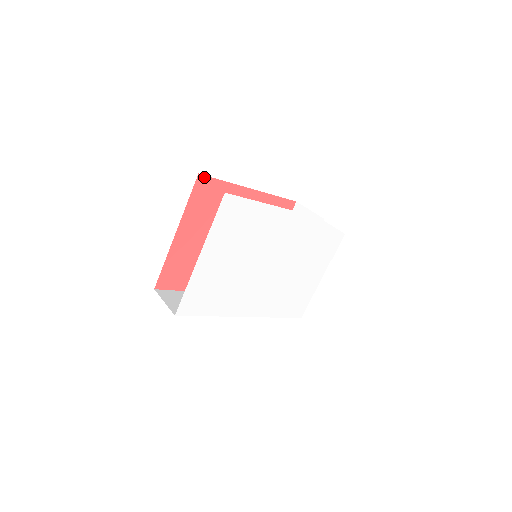
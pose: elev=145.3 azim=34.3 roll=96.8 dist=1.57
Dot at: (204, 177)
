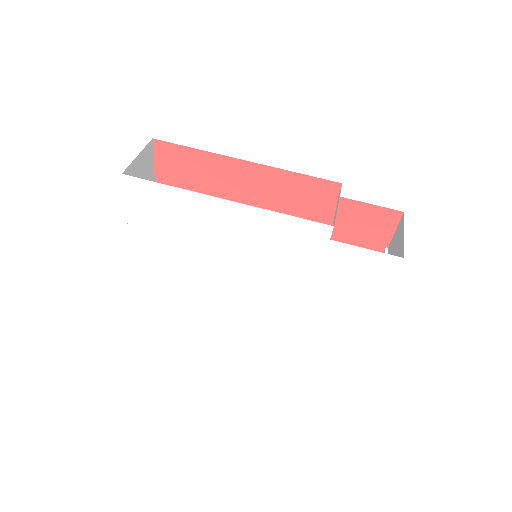
Dot at: (163, 143)
